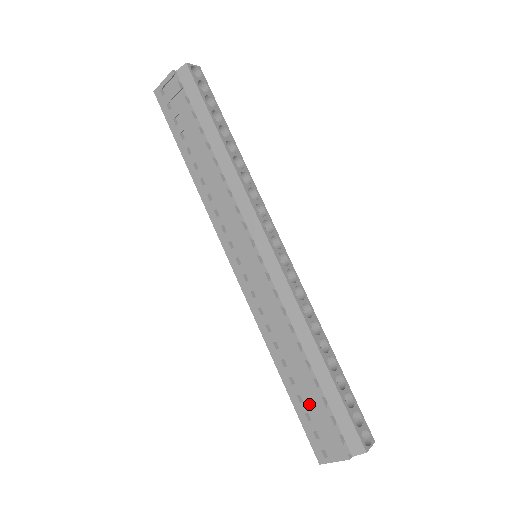
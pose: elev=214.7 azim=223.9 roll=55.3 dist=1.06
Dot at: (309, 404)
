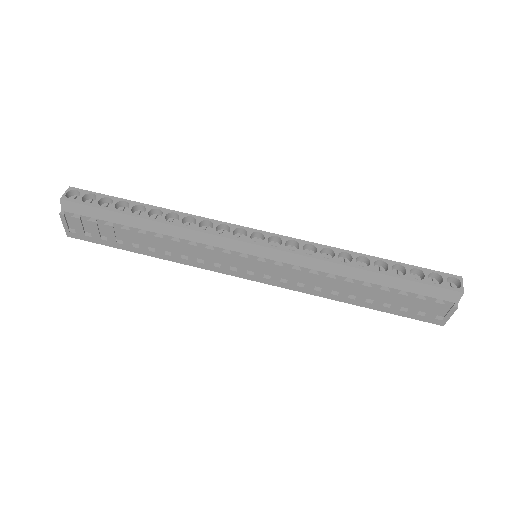
Dot at: (395, 304)
